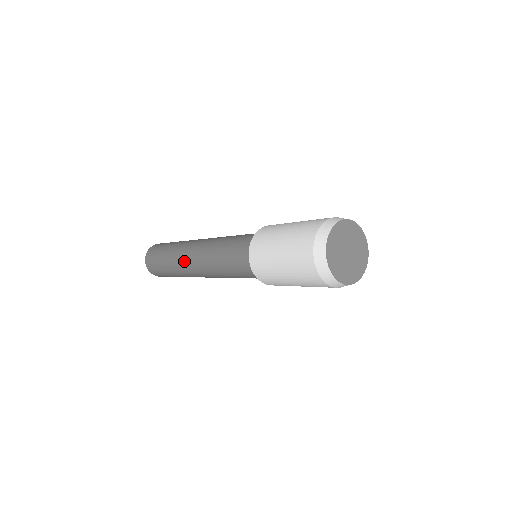
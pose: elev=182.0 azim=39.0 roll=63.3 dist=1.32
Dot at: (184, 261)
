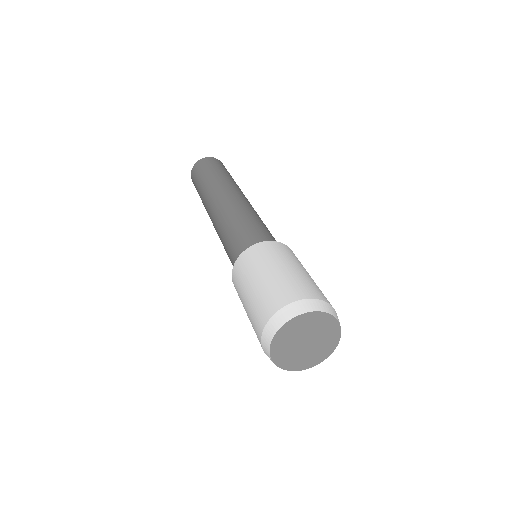
Dot at: occluded
